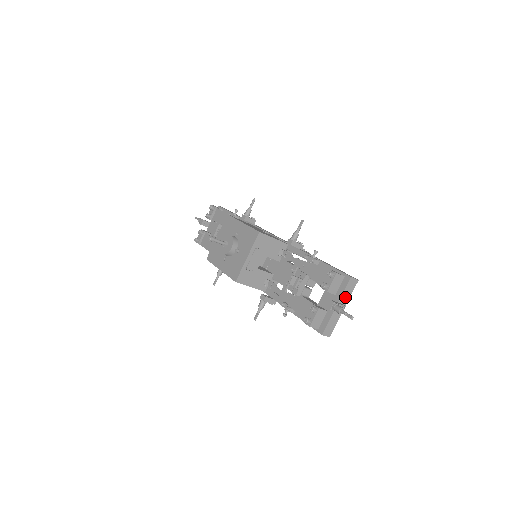
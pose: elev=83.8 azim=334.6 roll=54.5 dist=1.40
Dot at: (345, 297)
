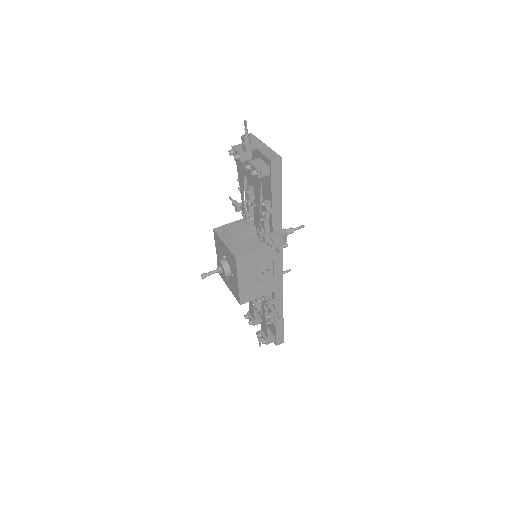
Dot at: occluded
